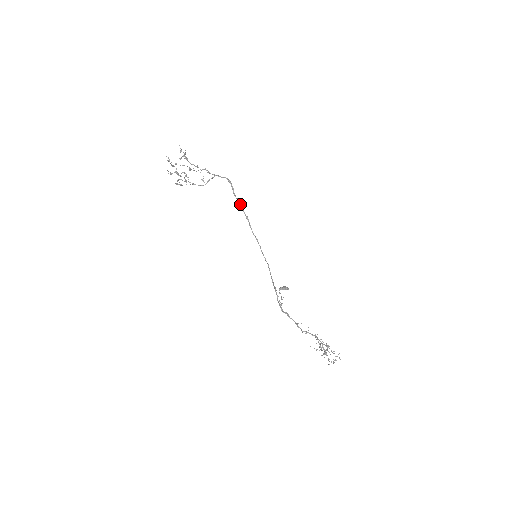
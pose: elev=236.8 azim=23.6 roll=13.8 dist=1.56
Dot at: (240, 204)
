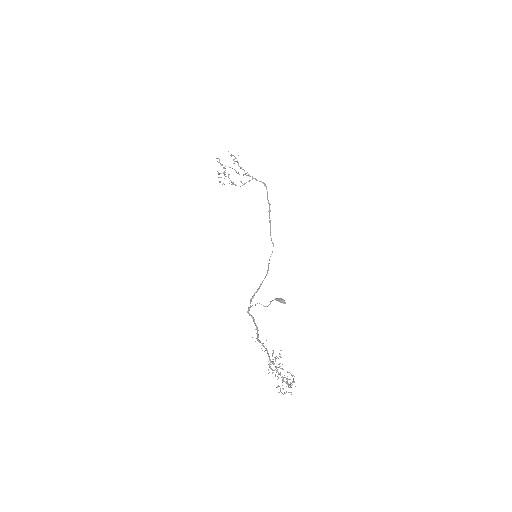
Dot at: (269, 208)
